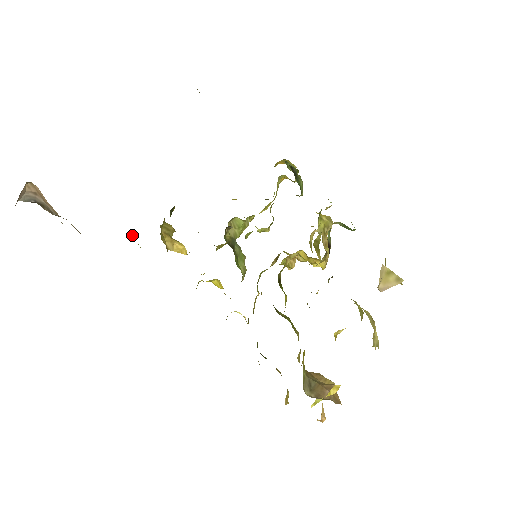
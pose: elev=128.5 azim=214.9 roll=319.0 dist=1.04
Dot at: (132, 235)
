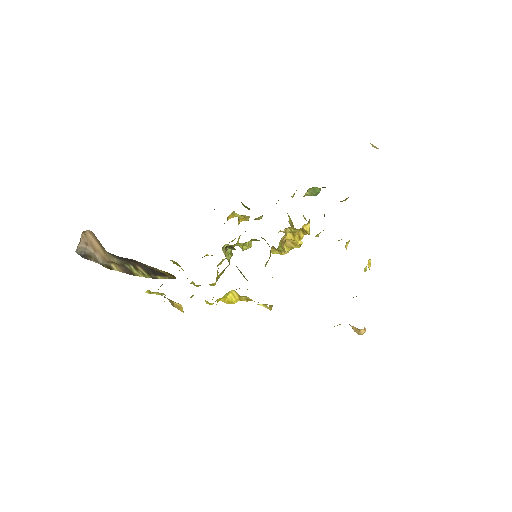
Dot at: (146, 292)
